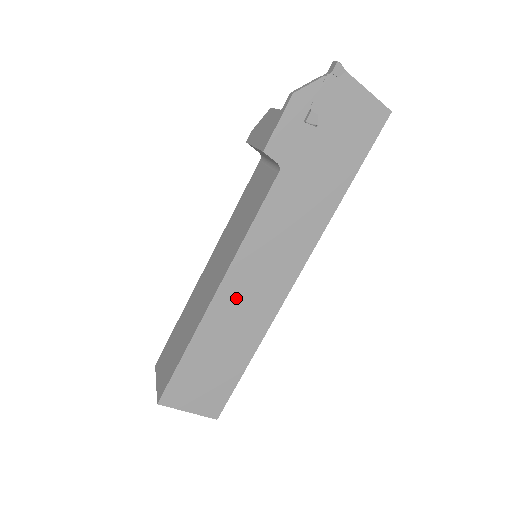
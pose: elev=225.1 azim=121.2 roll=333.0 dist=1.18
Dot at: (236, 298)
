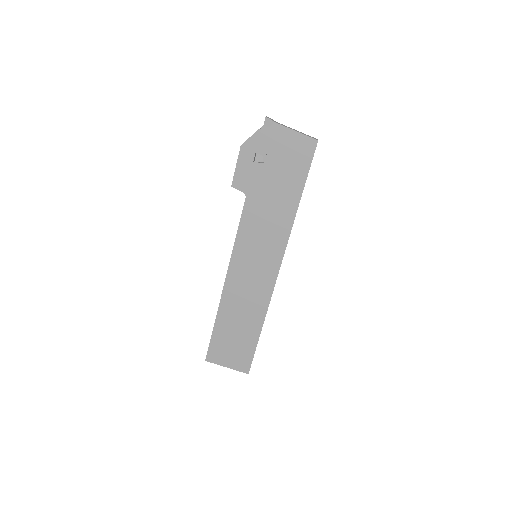
Dot at: (239, 287)
